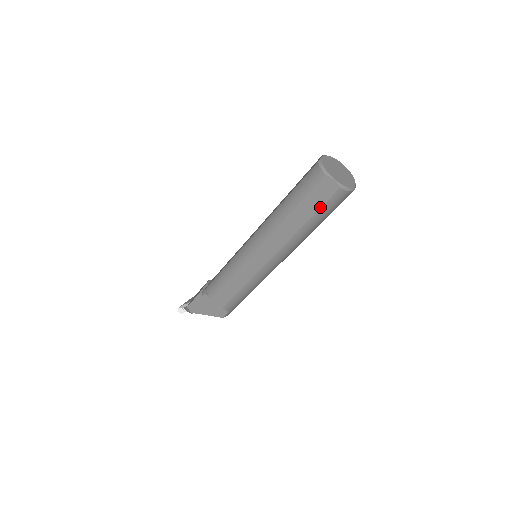
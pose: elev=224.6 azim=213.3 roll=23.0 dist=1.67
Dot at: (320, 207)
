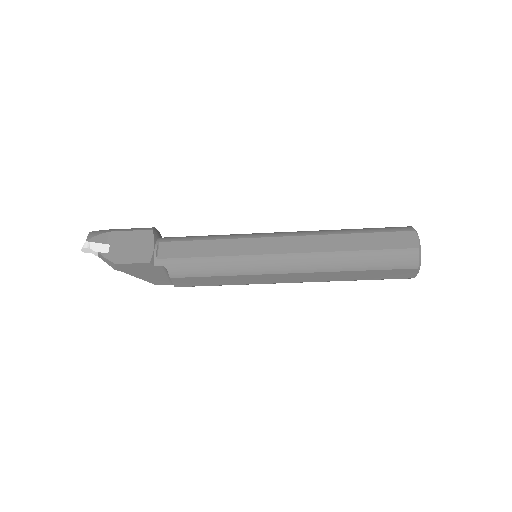
Dot at: (381, 279)
